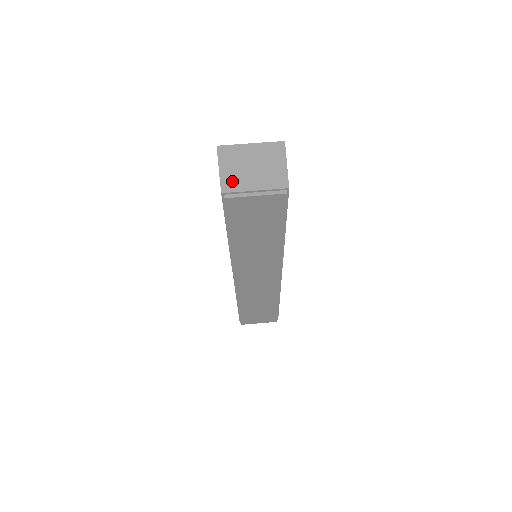
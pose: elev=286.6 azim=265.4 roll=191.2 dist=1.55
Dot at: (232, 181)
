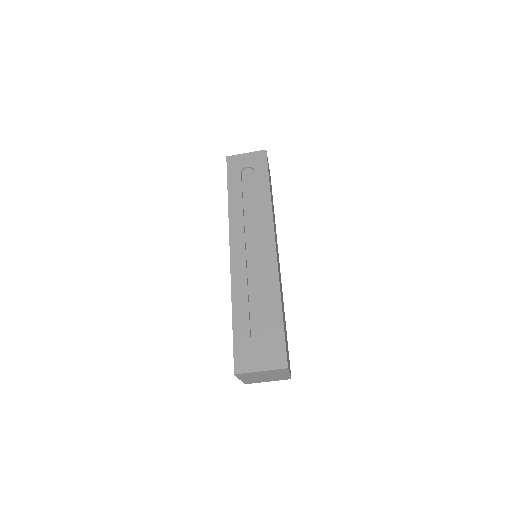
Dot at: (251, 381)
